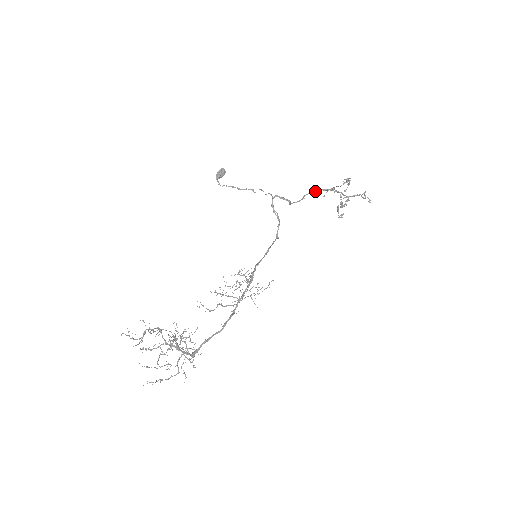
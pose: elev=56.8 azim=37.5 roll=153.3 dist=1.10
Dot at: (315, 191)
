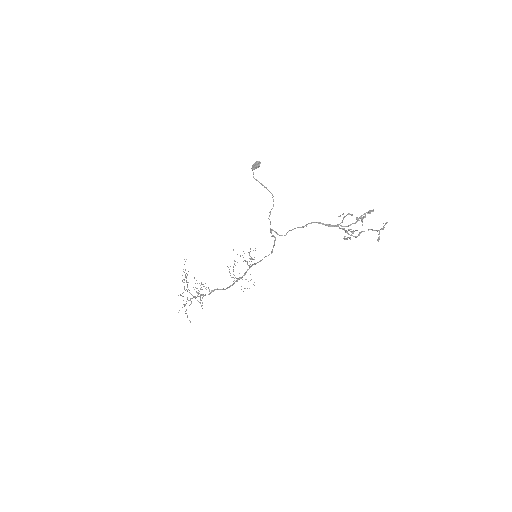
Dot at: (319, 223)
